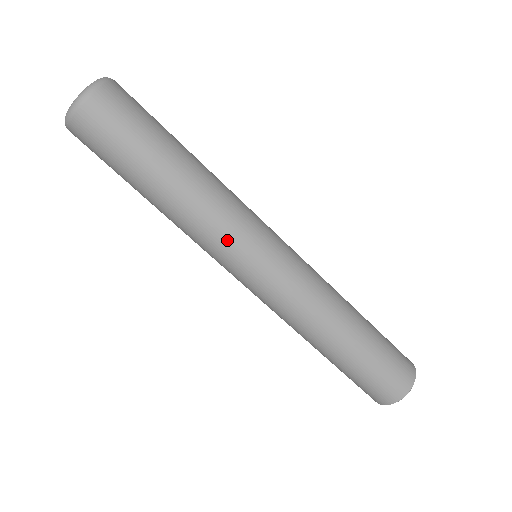
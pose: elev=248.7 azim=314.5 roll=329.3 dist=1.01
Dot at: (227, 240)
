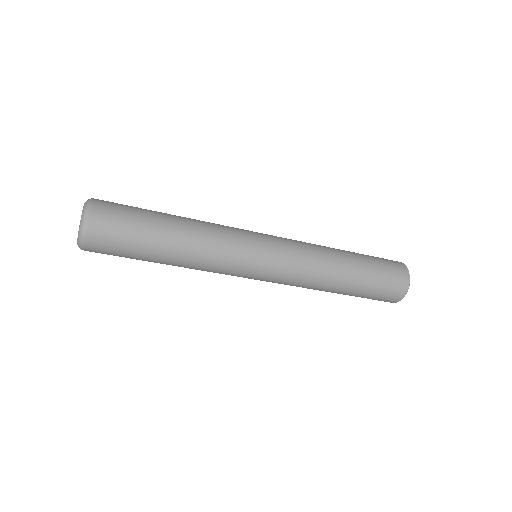
Dot at: occluded
